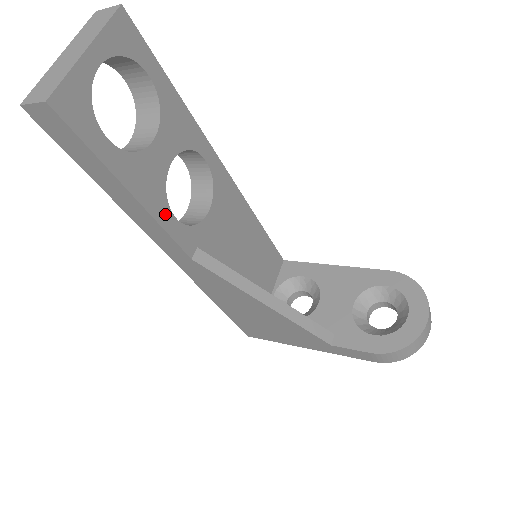
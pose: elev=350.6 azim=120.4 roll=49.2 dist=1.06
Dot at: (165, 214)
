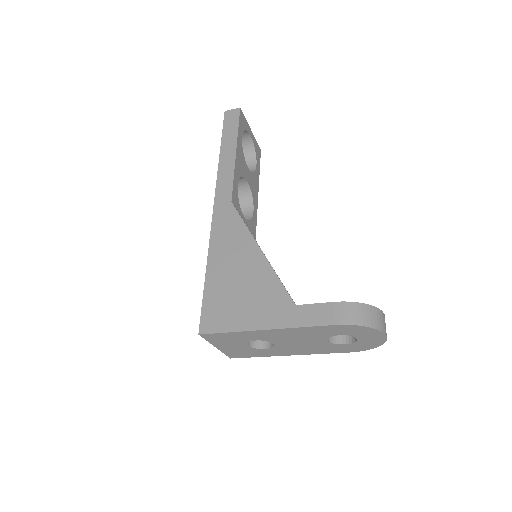
Dot at: (237, 176)
